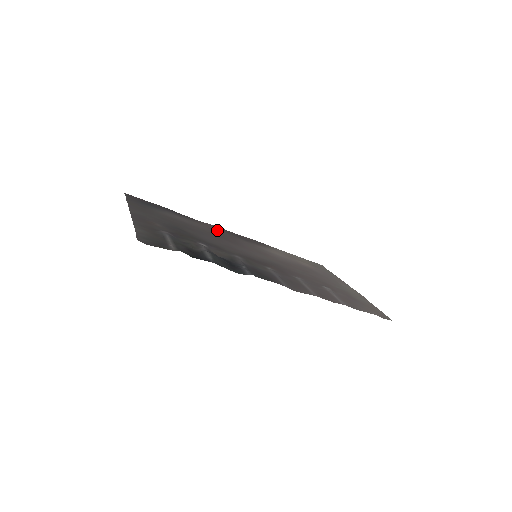
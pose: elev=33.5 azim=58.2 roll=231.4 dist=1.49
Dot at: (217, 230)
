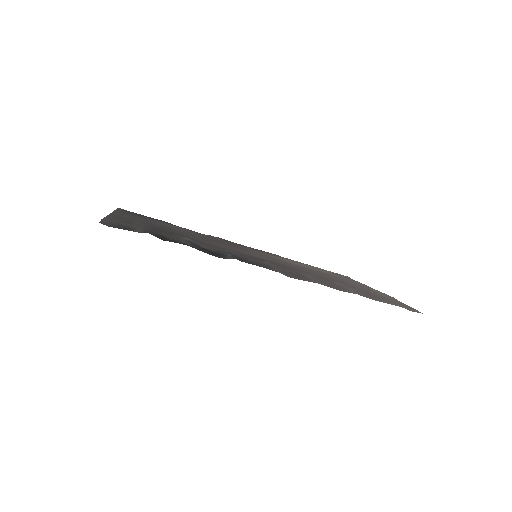
Dot at: occluded
